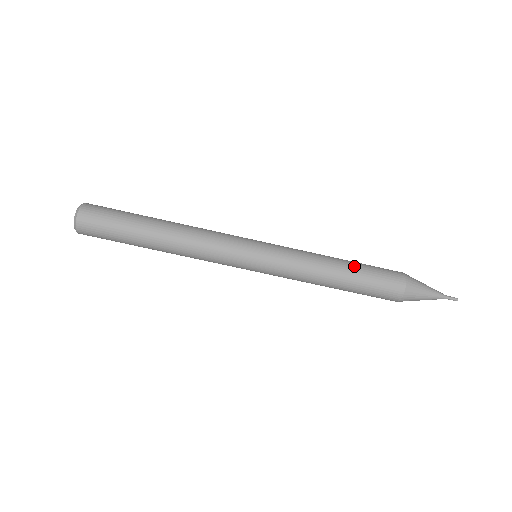
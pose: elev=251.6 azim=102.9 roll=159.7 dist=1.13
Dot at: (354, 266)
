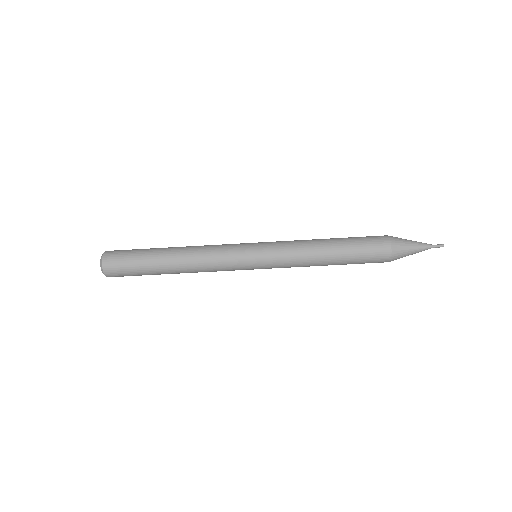
Dot at: (342, 244)
